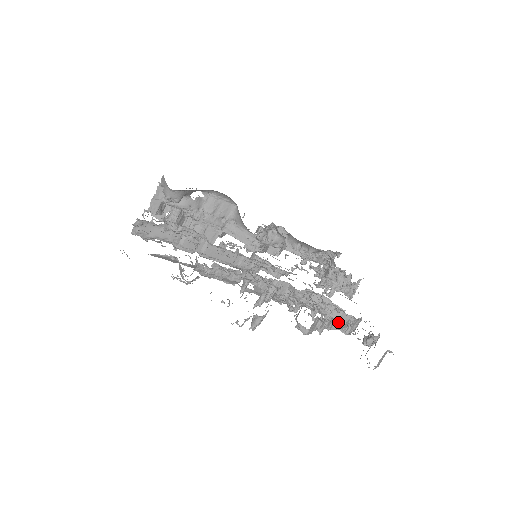
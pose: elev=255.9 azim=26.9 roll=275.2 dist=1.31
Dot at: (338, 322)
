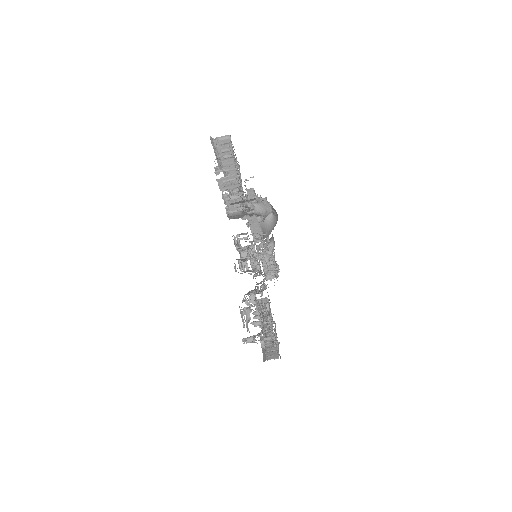
Dot at: occluded
